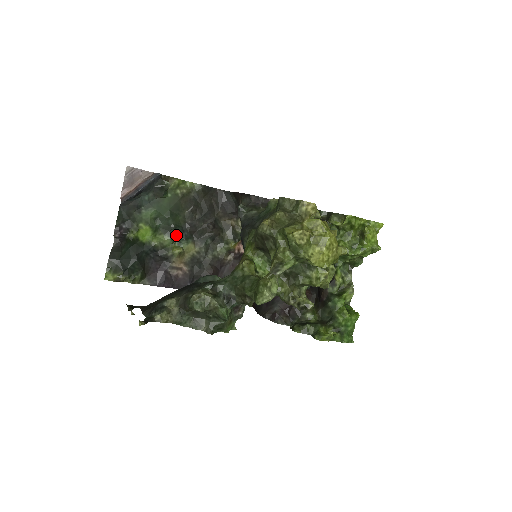
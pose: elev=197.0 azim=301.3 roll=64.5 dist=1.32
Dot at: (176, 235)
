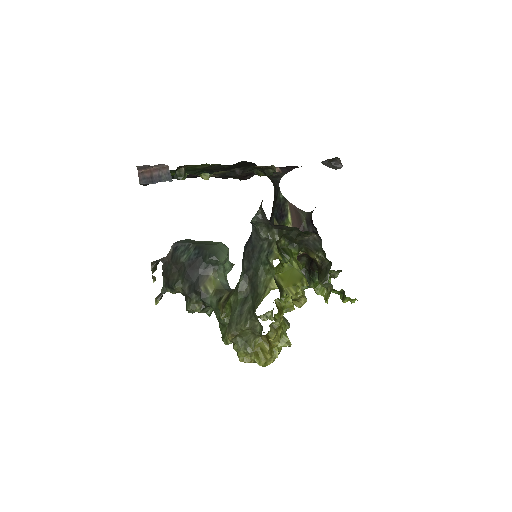
Dot at: occluded
